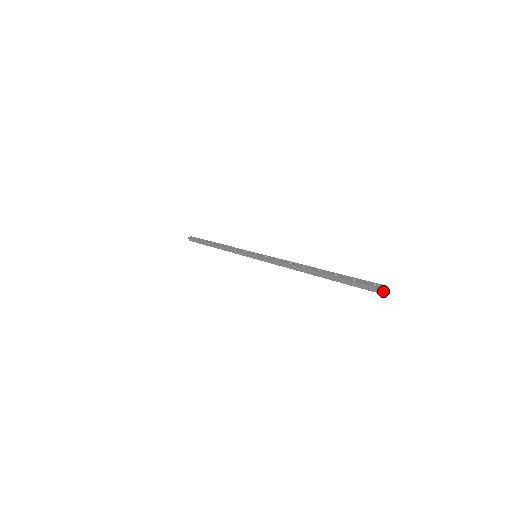
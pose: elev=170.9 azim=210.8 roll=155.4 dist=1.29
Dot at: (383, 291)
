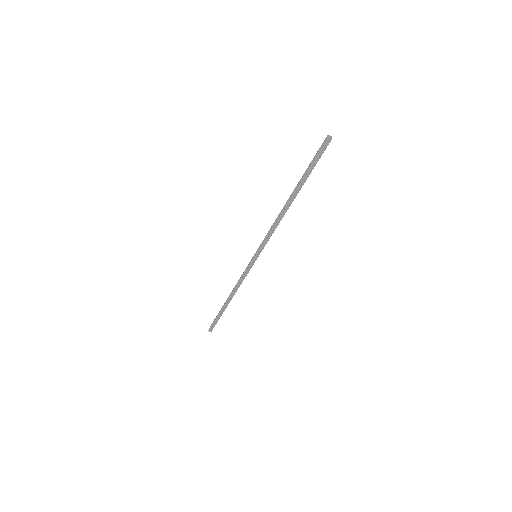
Dot at: (327, 137)
